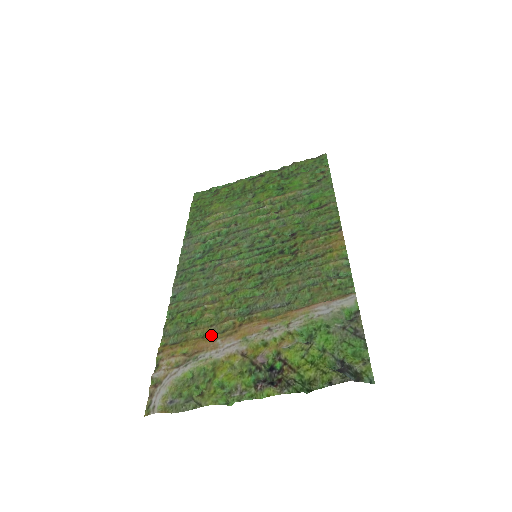
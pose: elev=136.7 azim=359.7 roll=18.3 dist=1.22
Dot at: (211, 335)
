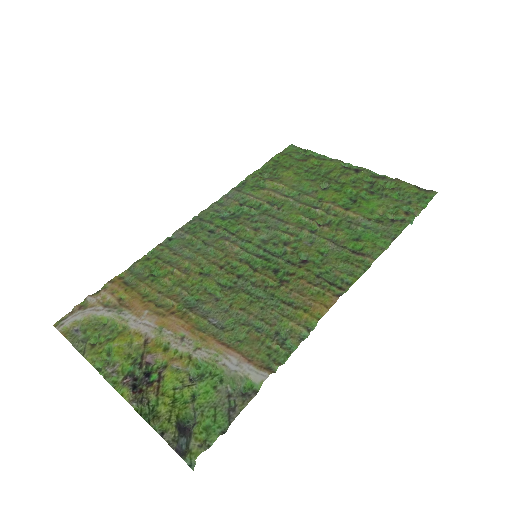
Dot at: (150, 301)
